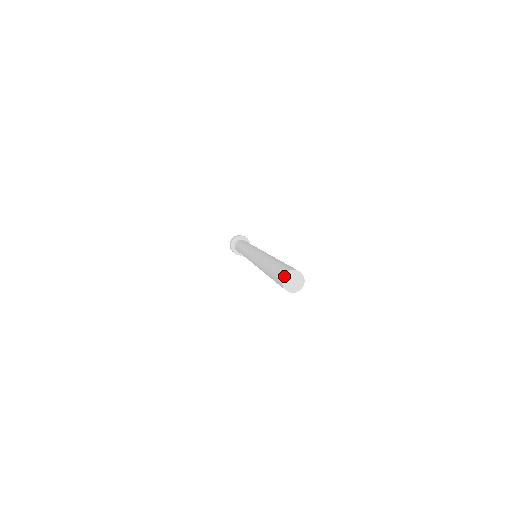
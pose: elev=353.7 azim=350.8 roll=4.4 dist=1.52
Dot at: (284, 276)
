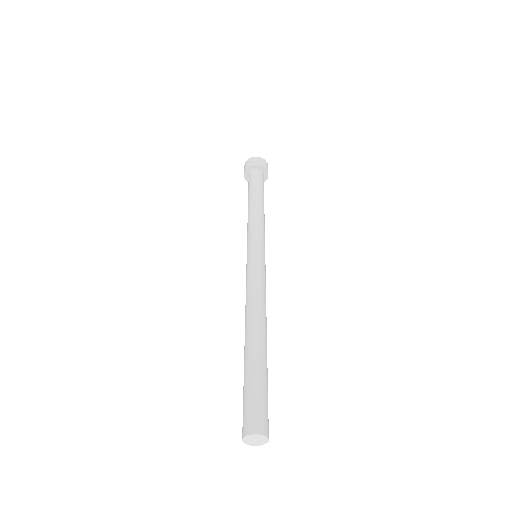
Dot at: (243, 439)
